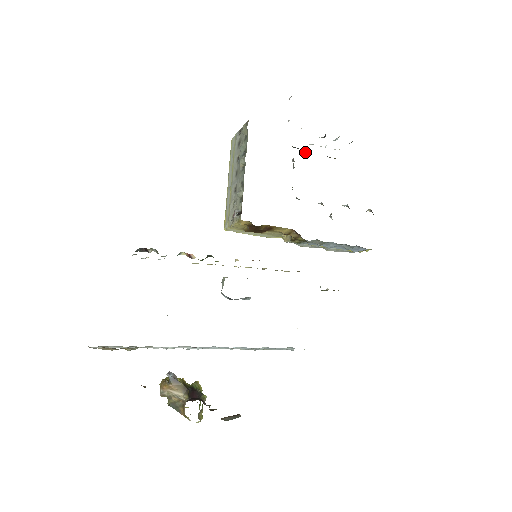
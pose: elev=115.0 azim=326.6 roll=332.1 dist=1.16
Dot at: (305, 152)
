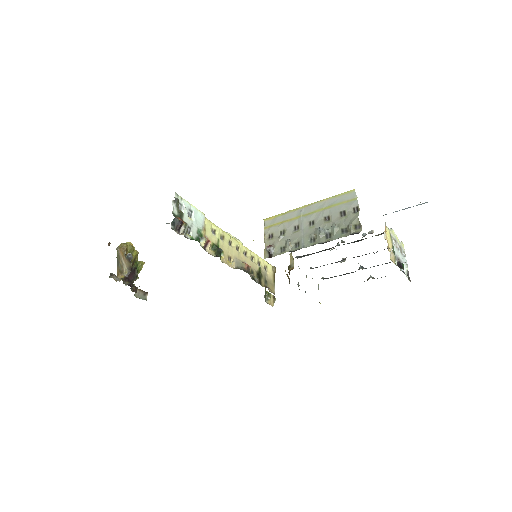
Dot at: occluded
